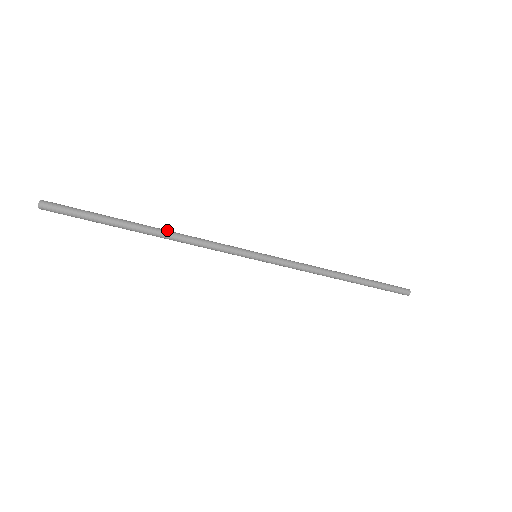
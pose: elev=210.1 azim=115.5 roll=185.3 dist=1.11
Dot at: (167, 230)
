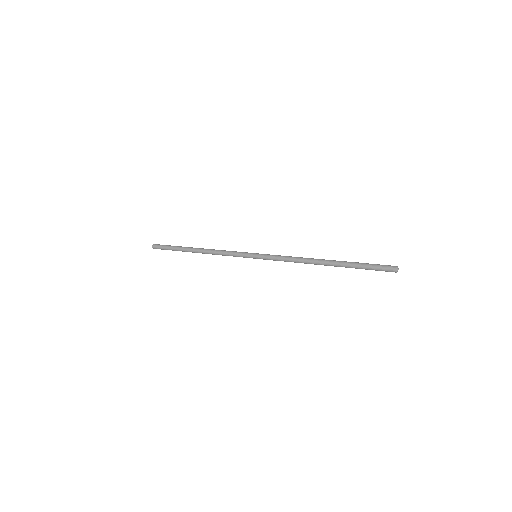
Dot at: occluded
